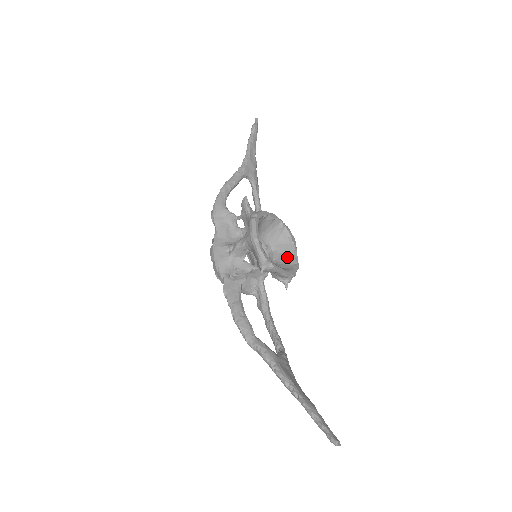
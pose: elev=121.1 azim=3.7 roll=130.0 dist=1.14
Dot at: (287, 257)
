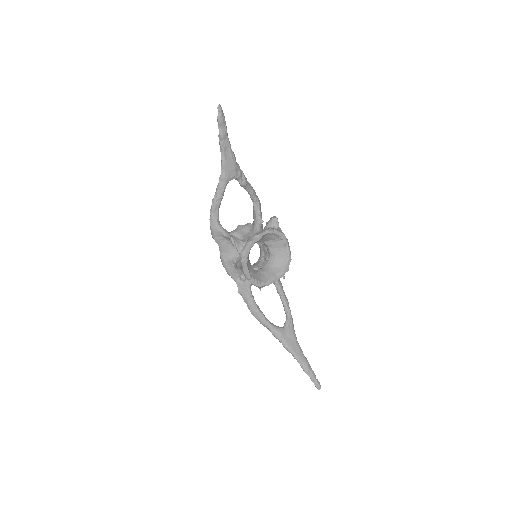
Dot at: (280, 252)
